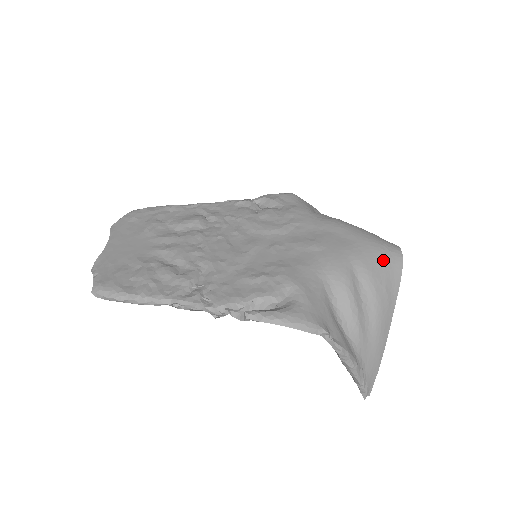
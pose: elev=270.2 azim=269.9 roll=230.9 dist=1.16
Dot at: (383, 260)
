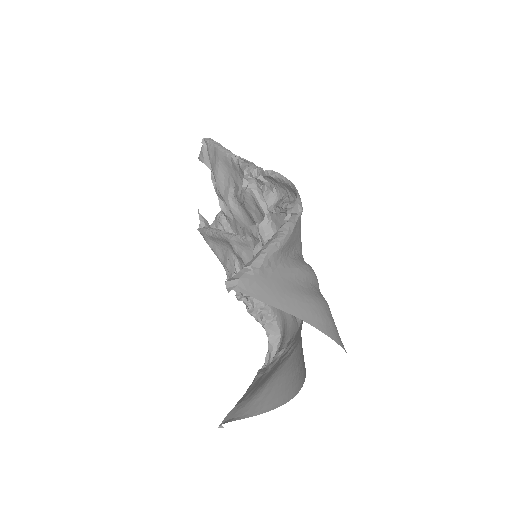
Dot at: (337, 330)
